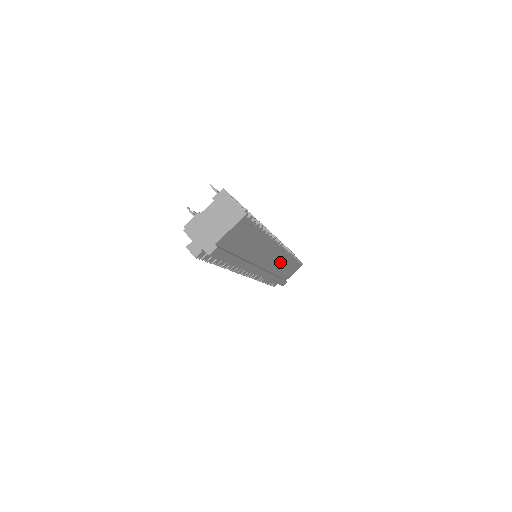
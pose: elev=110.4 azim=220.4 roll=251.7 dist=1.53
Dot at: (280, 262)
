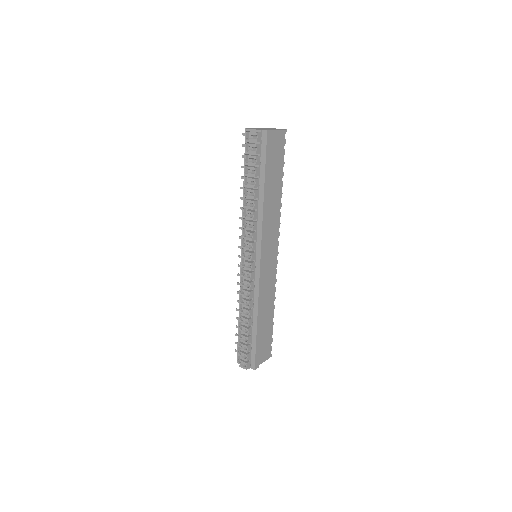
Dot at: (269, 288)
